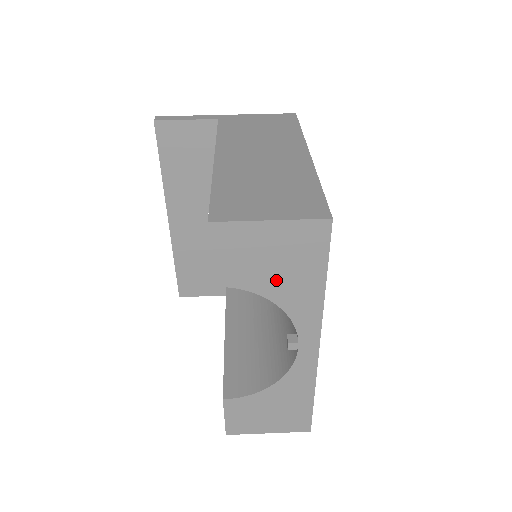
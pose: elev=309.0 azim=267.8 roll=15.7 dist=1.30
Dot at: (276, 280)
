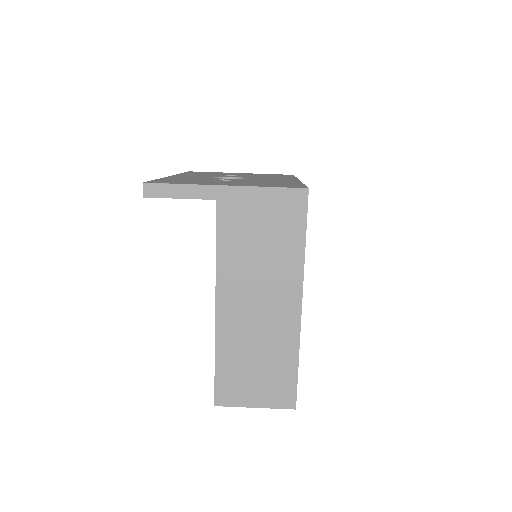
Dot at: occluded
